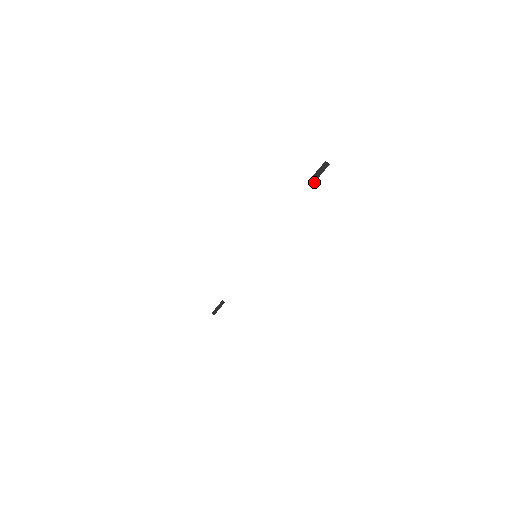
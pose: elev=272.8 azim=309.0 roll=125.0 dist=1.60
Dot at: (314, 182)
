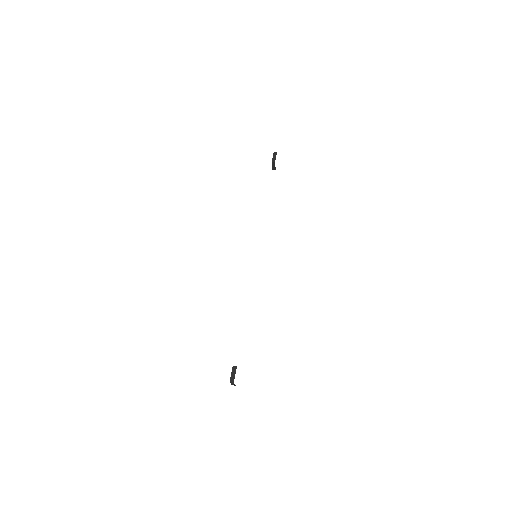
Dot at: (275, 159)
